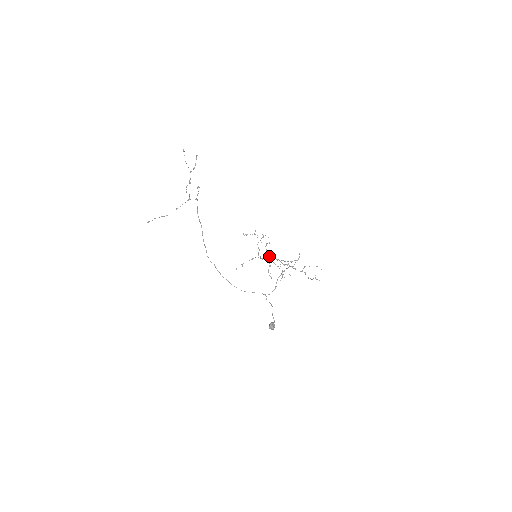
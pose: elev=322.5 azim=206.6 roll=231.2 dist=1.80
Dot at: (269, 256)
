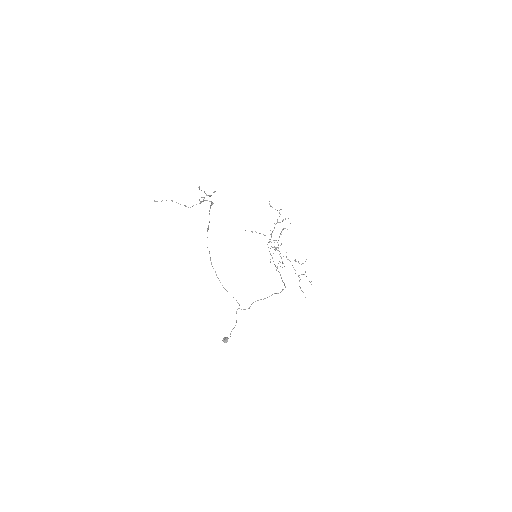
Dot at: (276, 247)
